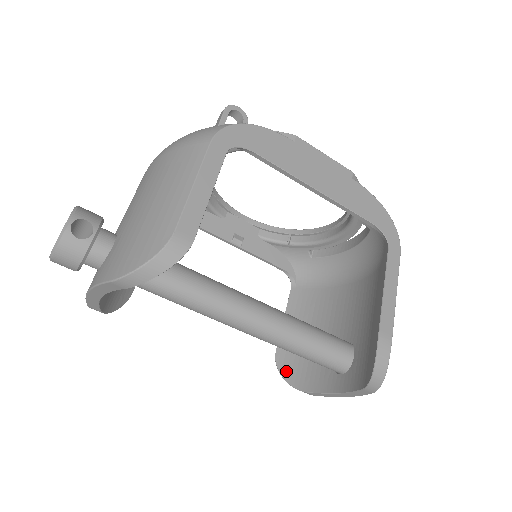
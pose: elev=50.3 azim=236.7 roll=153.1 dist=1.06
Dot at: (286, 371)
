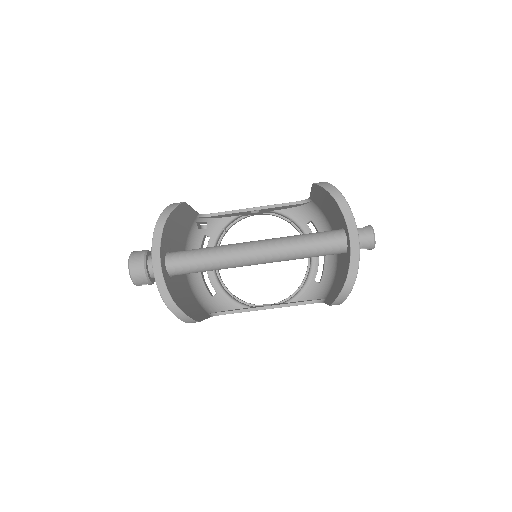
Dot at: (337, 294)
